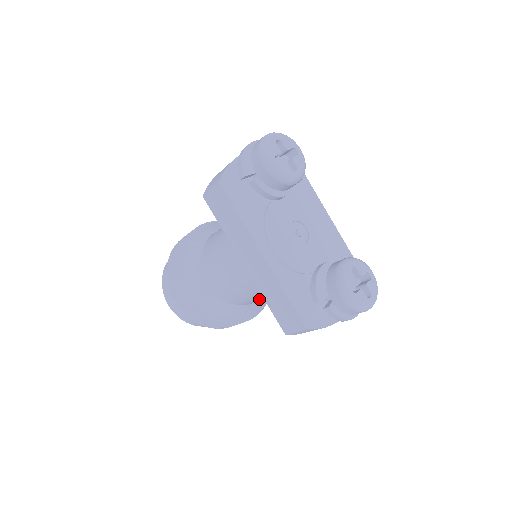
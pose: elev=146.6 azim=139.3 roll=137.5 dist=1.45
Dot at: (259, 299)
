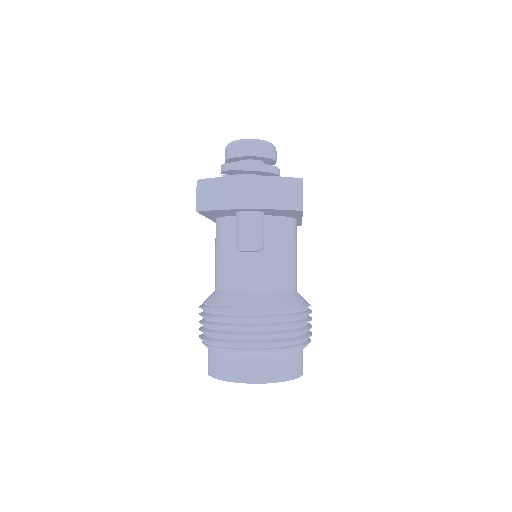
Dot at: (235, 265)
